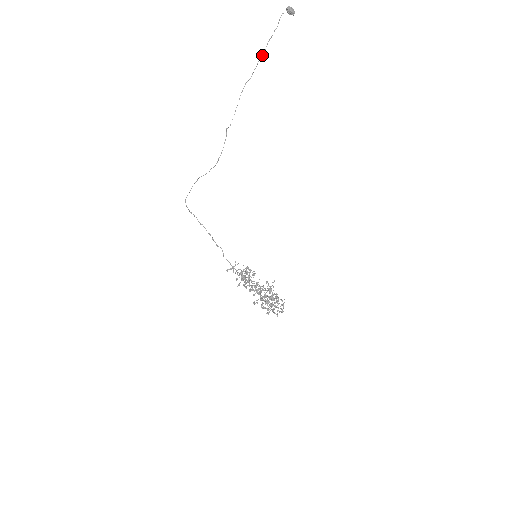
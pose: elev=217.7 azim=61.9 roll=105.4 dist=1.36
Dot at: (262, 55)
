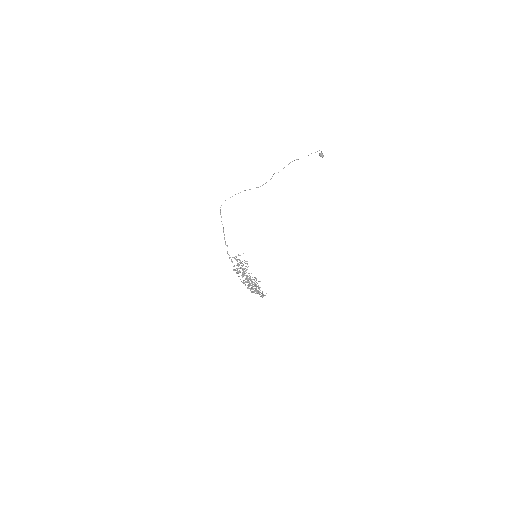
Dot at: occluded
